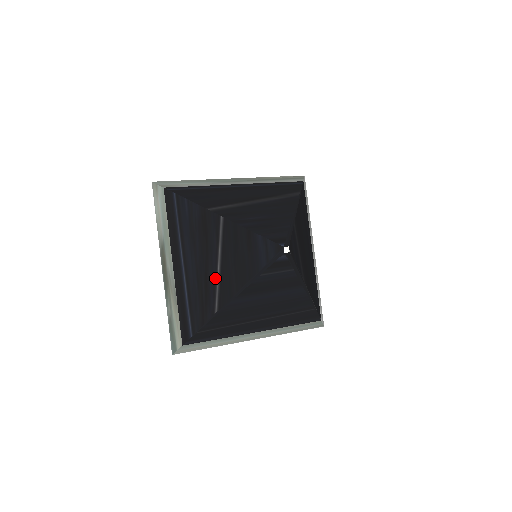
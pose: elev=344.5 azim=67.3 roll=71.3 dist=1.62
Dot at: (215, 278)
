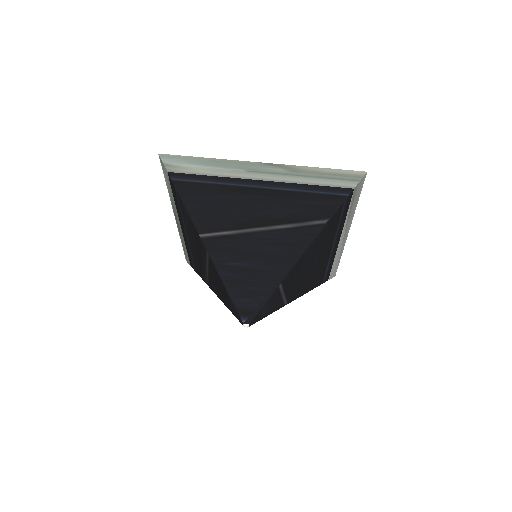
Dot at: (205, 271)
